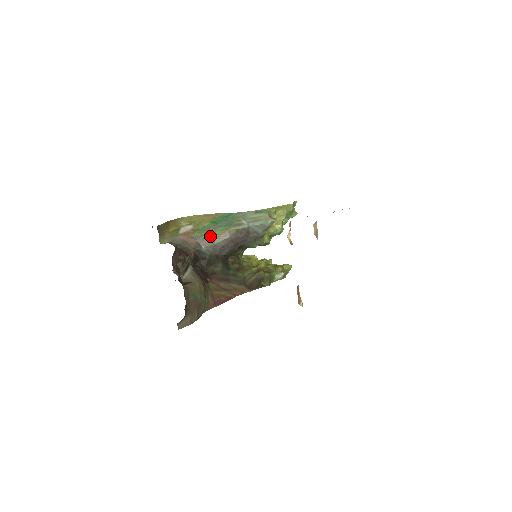
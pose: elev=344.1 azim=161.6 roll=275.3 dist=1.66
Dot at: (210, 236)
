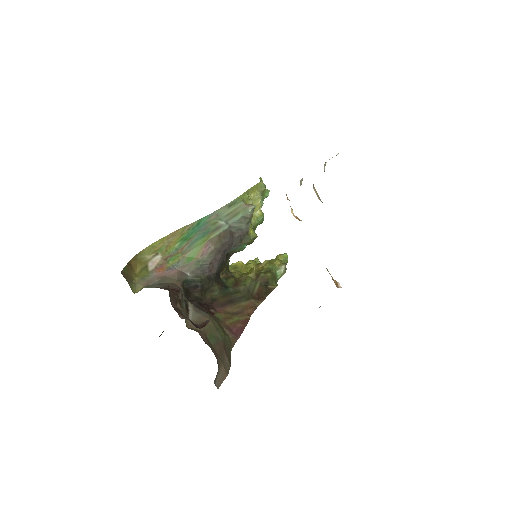
Dot at: (190, 257)
